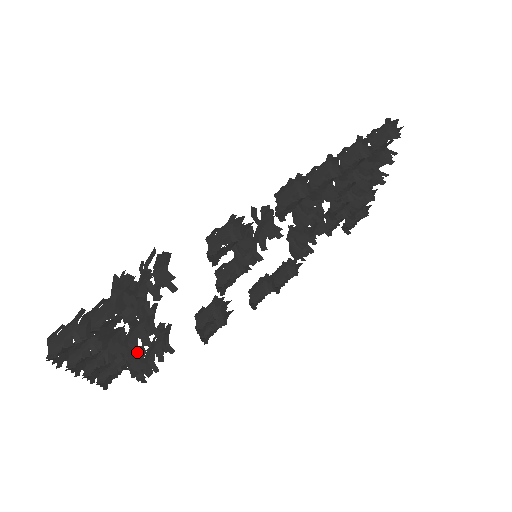
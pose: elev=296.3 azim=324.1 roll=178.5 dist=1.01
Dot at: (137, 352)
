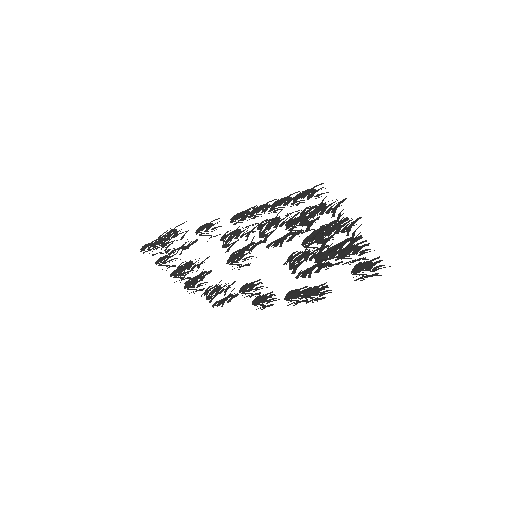
Dot at: (196, 280)
